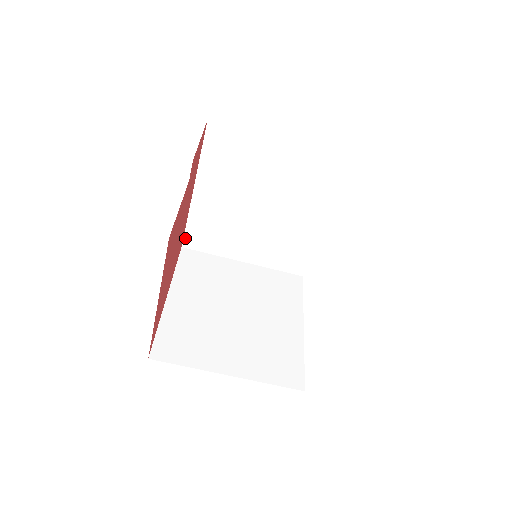
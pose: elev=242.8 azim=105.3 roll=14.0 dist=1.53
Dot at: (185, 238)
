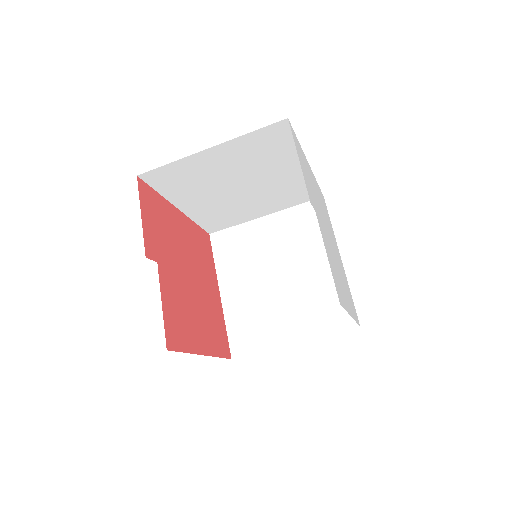
Dot at: (206, 230)
